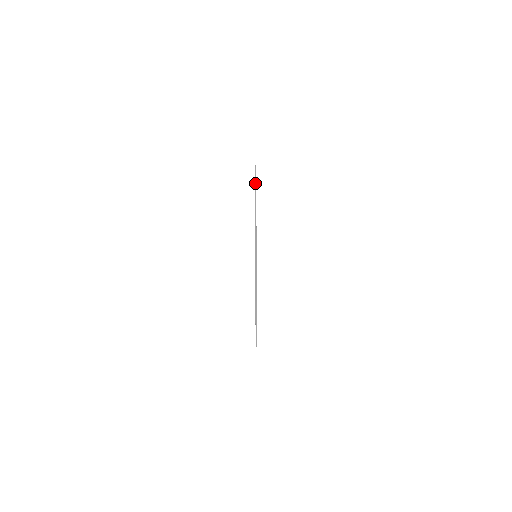
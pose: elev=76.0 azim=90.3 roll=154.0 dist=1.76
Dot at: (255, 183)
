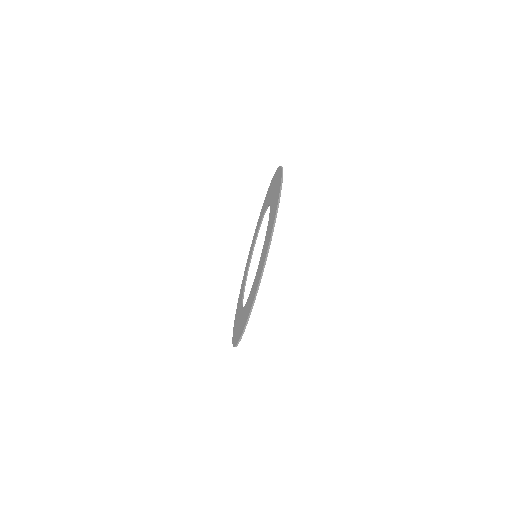
Dot at: (270, 239)
